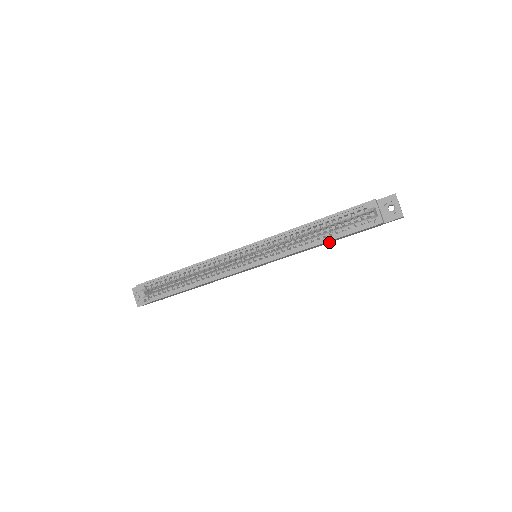
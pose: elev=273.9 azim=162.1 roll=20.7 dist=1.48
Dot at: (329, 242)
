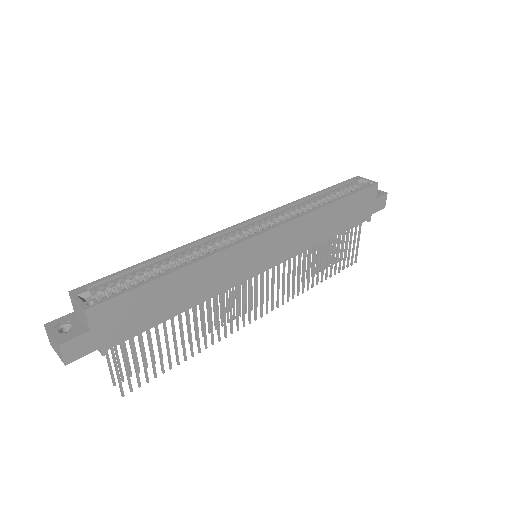
Dot at: (333, 230)
